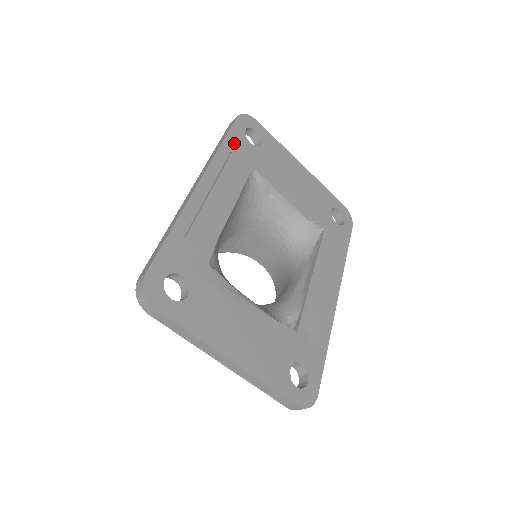
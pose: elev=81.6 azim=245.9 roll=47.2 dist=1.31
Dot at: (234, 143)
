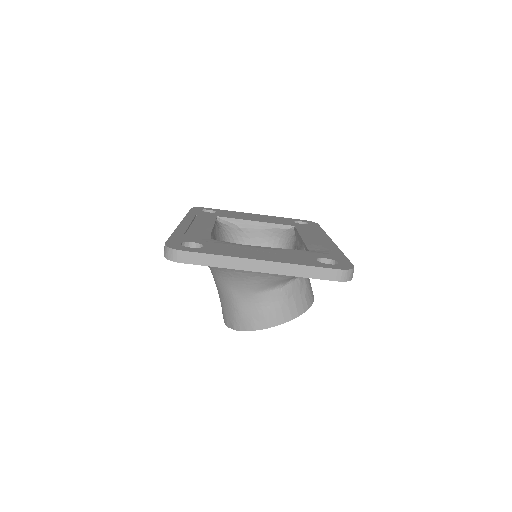
Dot at: (196, 213)
